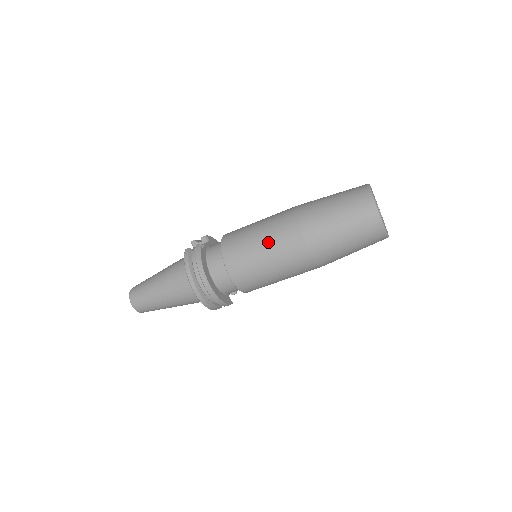
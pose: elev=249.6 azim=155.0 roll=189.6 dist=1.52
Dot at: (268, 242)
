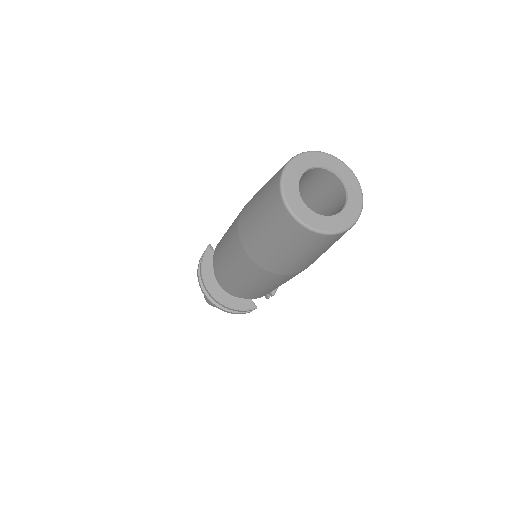
Dot at: (226, 245)
